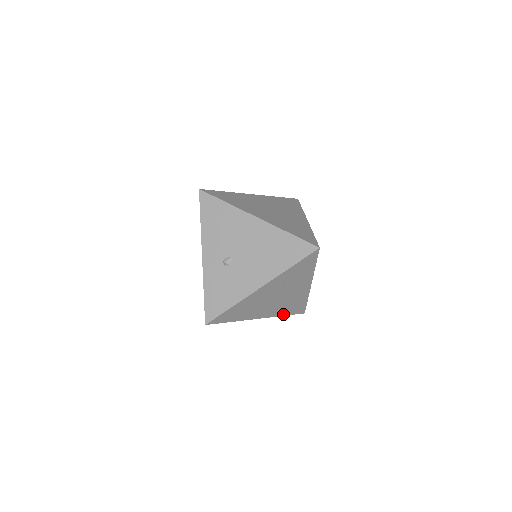
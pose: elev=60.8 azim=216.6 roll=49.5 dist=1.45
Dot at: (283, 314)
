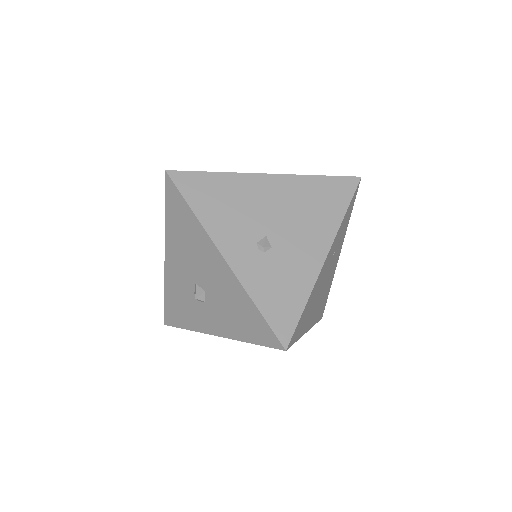
Dot at: (316, 321)
